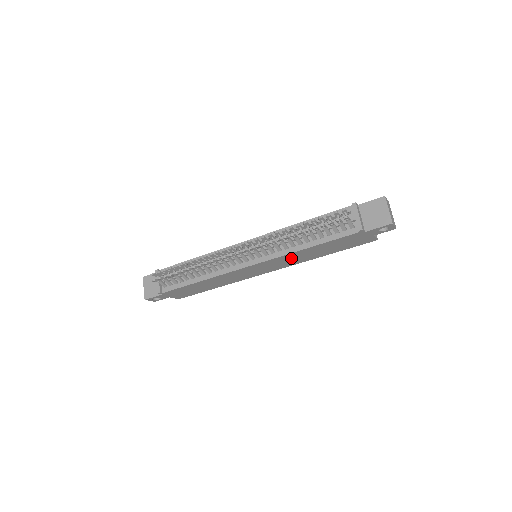
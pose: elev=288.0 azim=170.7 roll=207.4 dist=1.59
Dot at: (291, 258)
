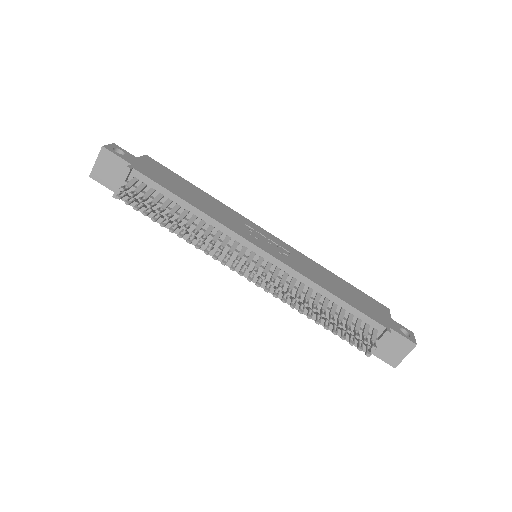
Dot at: occluded
